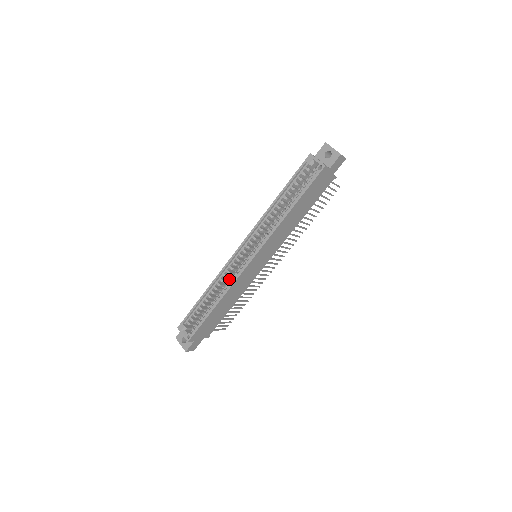
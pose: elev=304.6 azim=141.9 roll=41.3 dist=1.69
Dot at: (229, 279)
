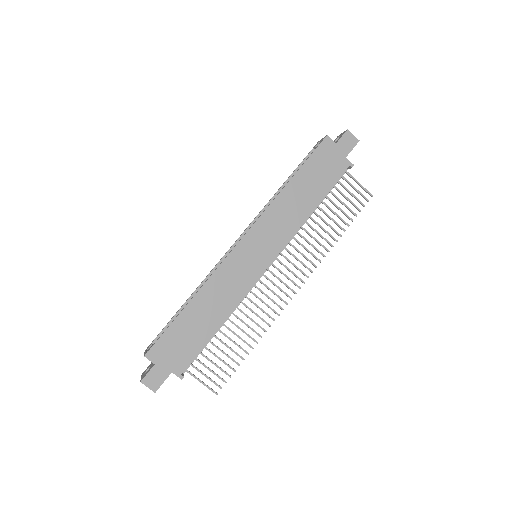
Dot at: occluded
